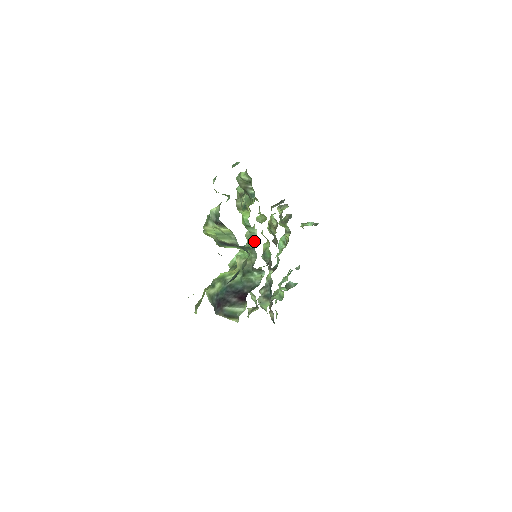
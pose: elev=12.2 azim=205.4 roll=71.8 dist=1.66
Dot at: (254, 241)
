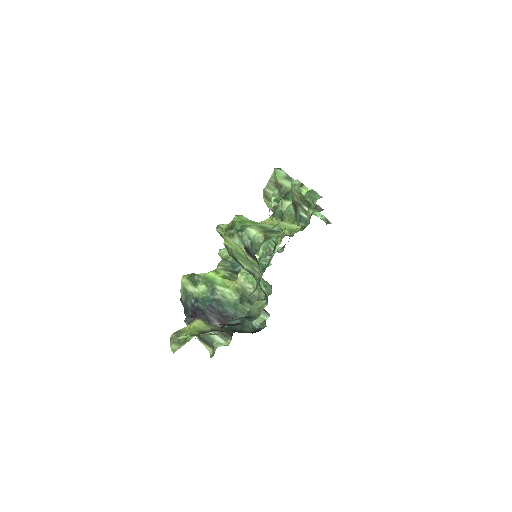
Dot at: (269, 258)
